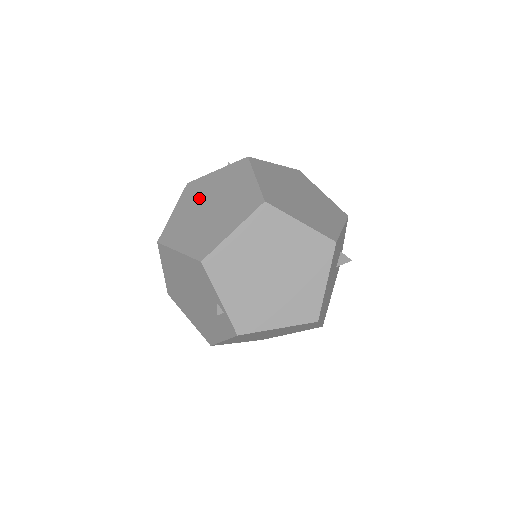
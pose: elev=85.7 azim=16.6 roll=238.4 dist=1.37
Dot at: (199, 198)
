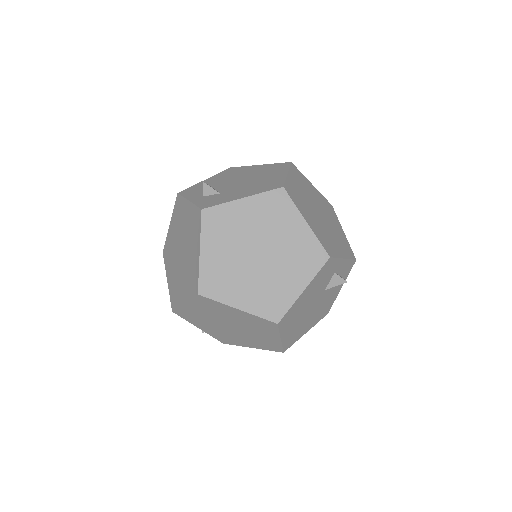
Dot at: (179, 229)
